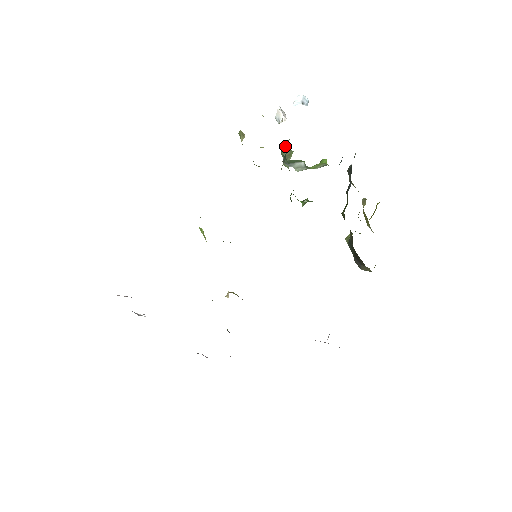
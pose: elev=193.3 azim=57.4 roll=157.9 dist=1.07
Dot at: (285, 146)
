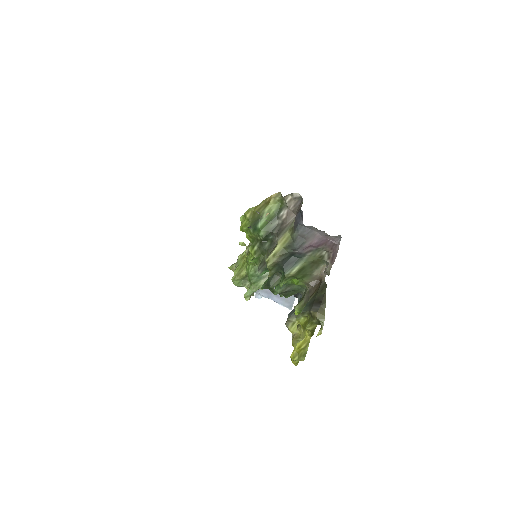
Dot at: occluded
